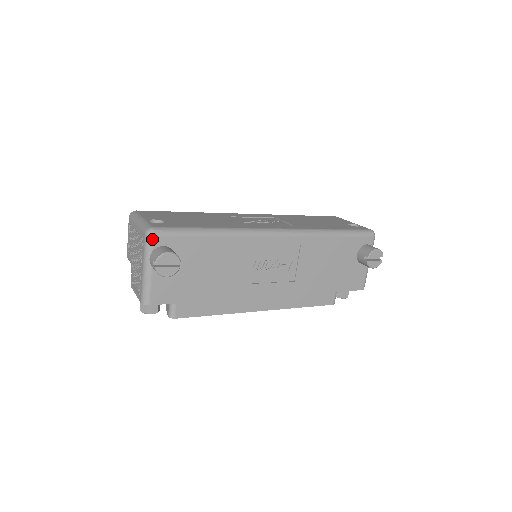
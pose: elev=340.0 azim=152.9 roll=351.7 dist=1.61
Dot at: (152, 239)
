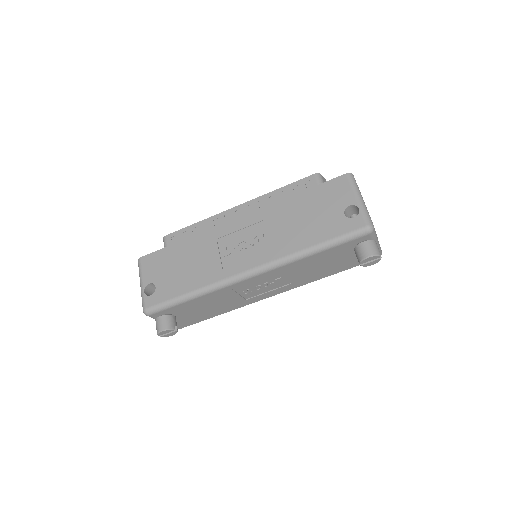
Dot at: (149, 316)
